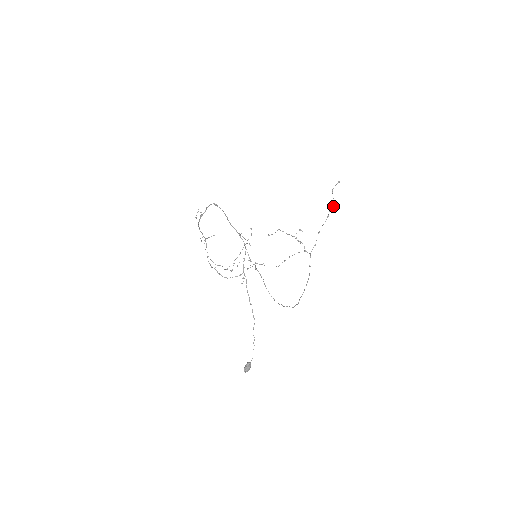
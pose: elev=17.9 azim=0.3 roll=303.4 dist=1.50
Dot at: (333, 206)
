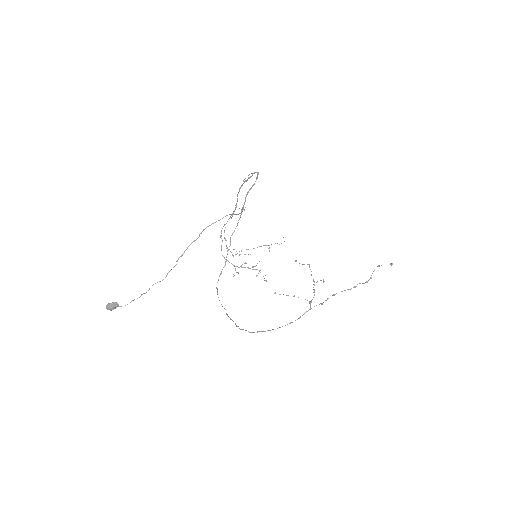
Dot at: (366, 281)
